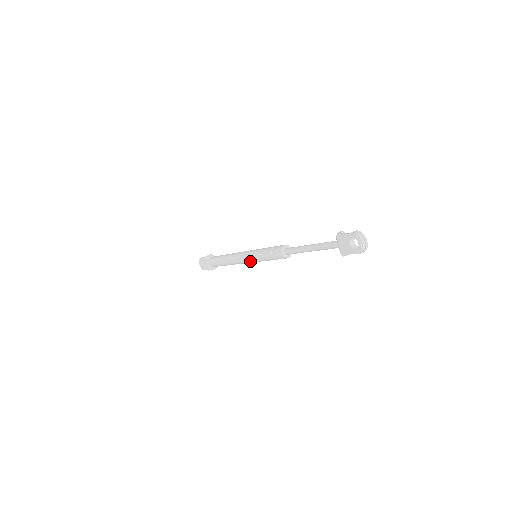
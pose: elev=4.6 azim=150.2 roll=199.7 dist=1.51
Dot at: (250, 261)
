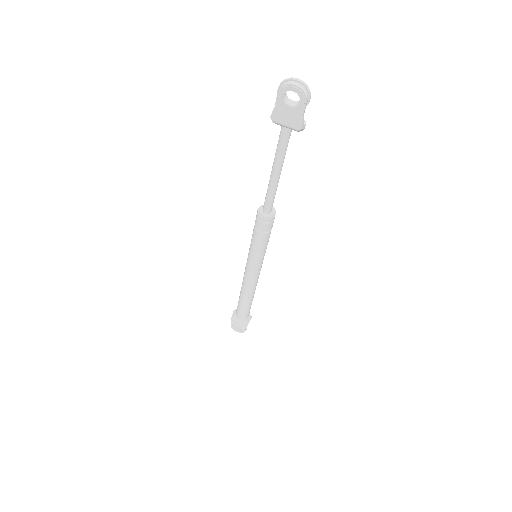
Dot at: (257, 267)
